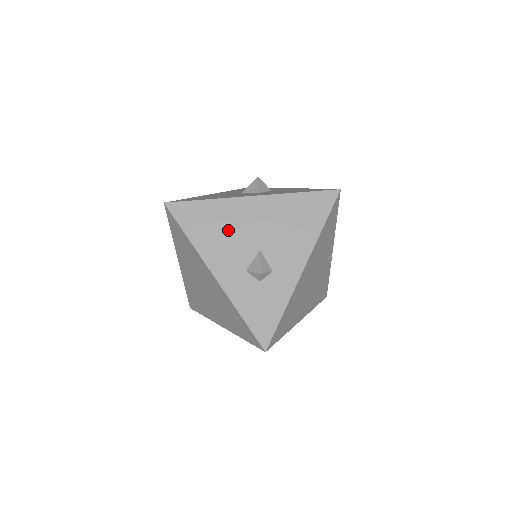
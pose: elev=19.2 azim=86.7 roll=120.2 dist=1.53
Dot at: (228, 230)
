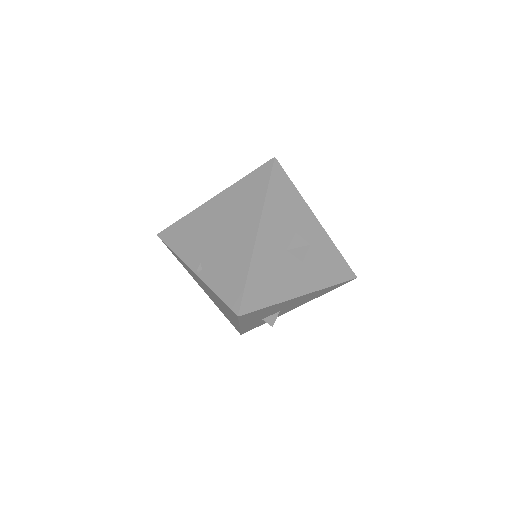
Dot at: (270, 311)
